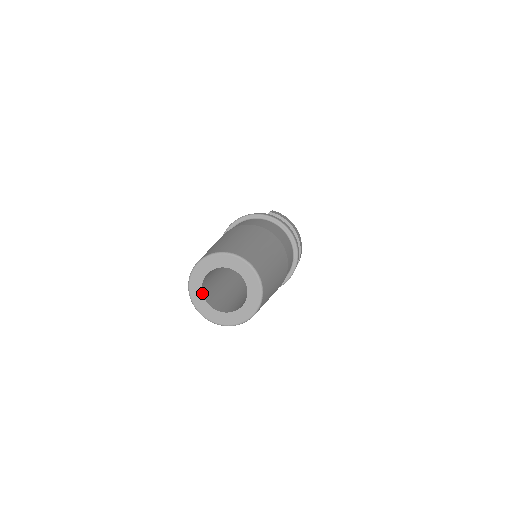
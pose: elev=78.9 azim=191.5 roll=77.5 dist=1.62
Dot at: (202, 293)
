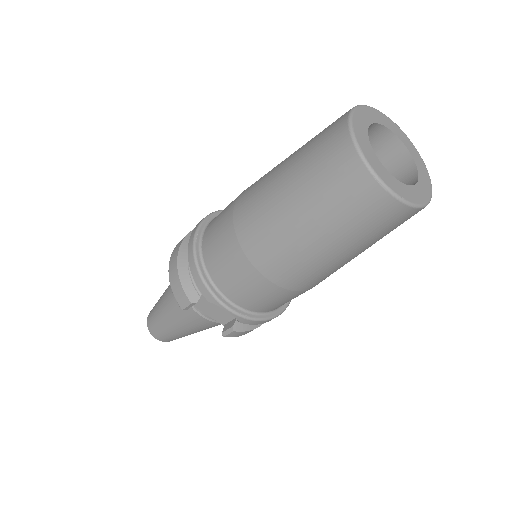
Dot at: occluded
